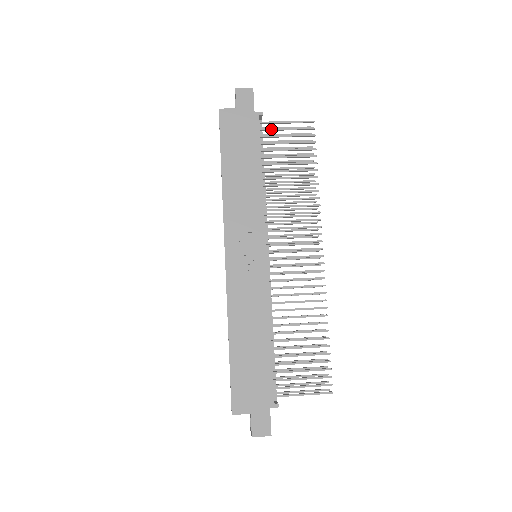
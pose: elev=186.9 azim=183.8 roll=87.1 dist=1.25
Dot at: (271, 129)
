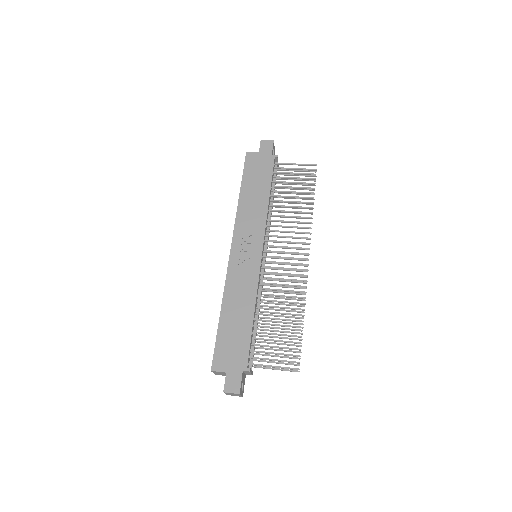
Dot at: (283, 168)
